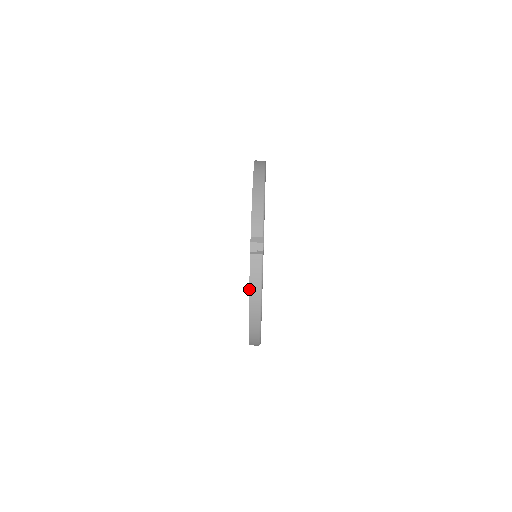
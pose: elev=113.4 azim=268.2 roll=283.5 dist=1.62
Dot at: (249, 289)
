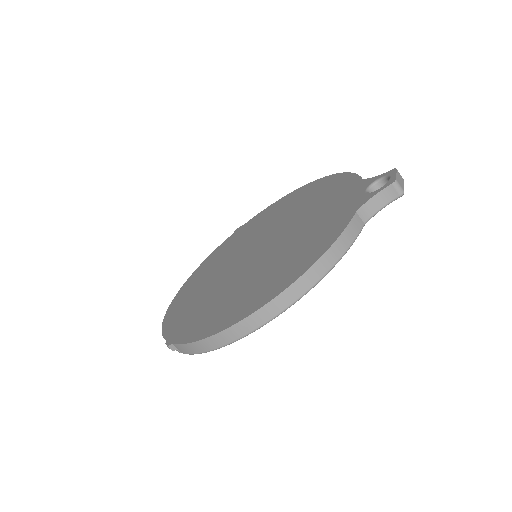
Dot at: (162, 329)
